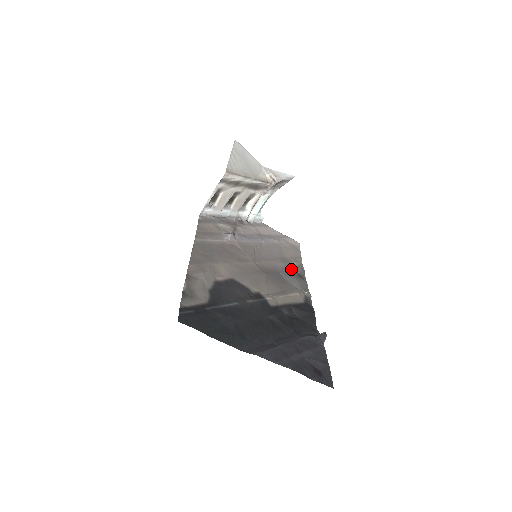
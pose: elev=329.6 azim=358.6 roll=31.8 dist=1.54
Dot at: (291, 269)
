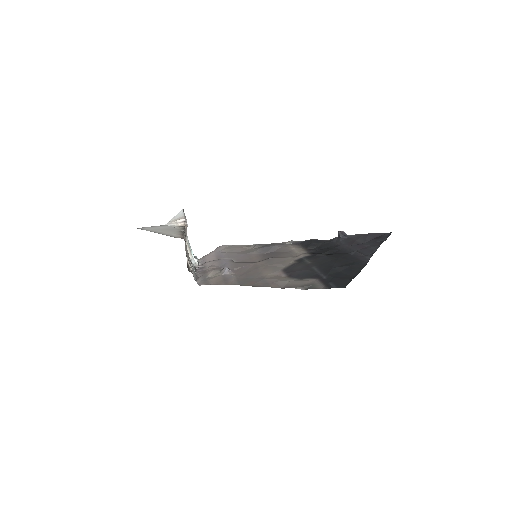
Dot at: (260, 248)
